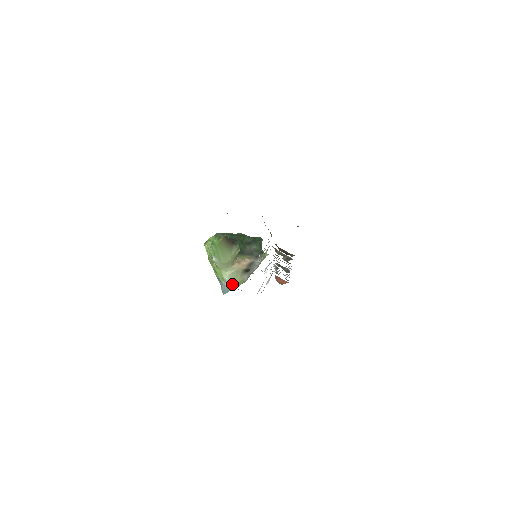
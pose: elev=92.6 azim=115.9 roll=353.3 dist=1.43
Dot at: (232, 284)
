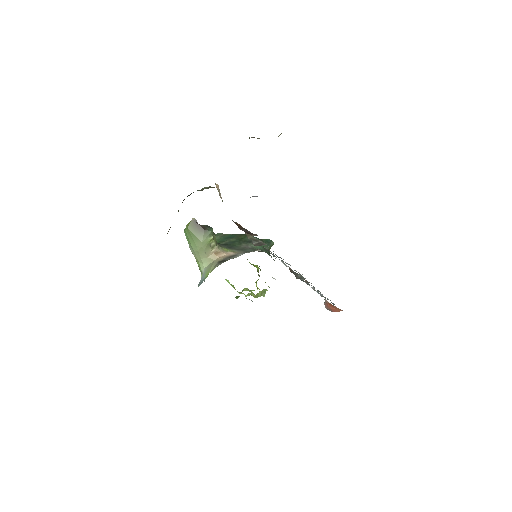
Dot at: (205, 276)
